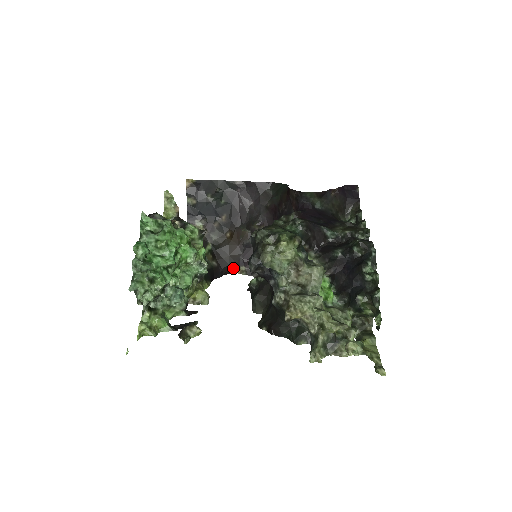
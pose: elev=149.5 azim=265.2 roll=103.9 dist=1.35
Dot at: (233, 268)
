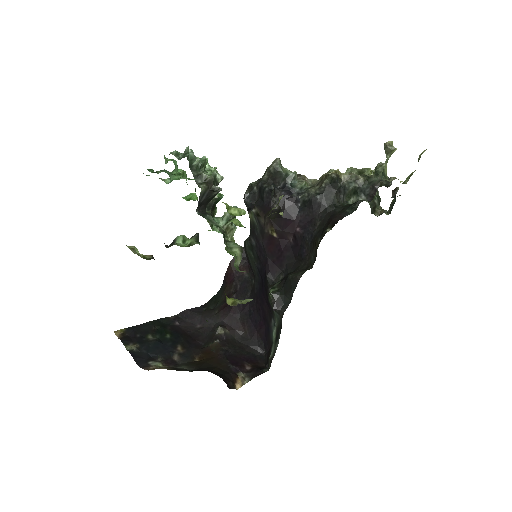
Dot at: (230, 381)
